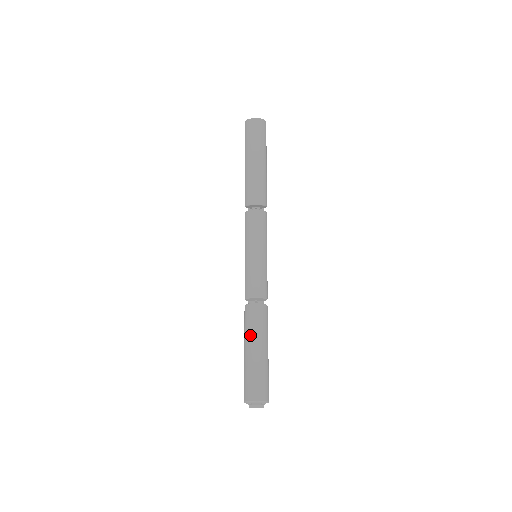
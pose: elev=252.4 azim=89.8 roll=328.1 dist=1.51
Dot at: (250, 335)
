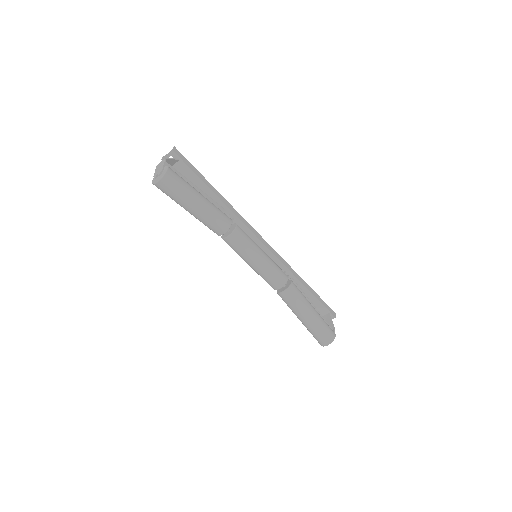
Dot at: (295, 313)
